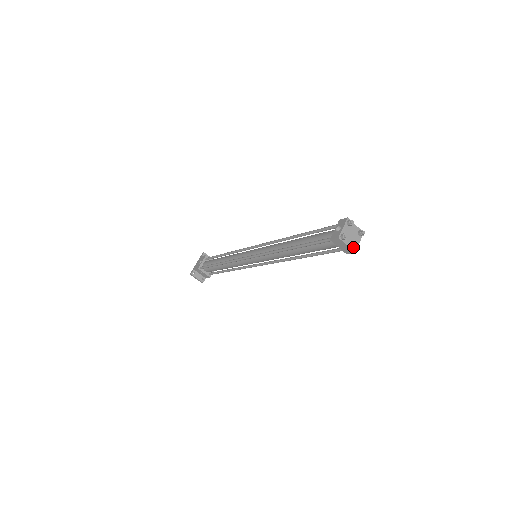
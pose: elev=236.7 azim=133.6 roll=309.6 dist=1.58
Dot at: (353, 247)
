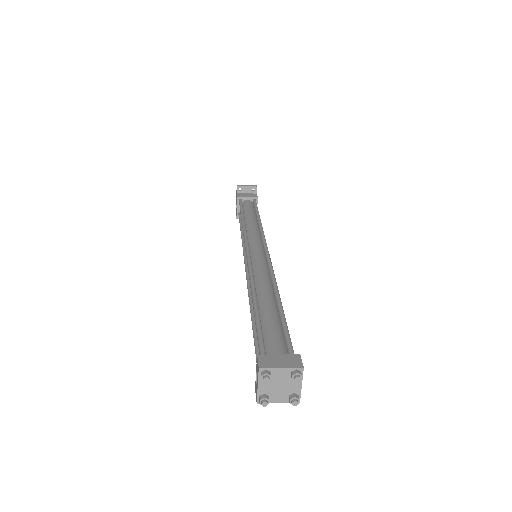
Dot at: (290, 402)
